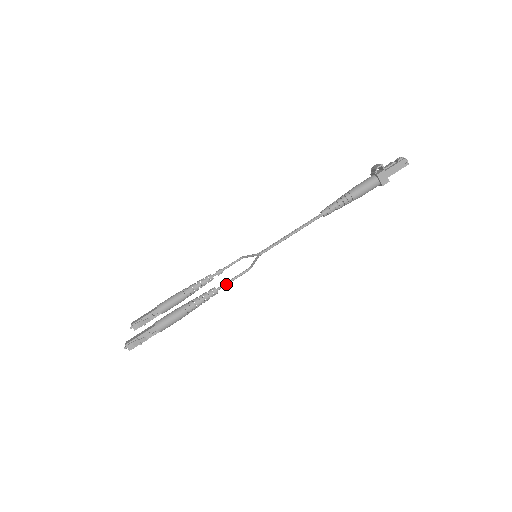
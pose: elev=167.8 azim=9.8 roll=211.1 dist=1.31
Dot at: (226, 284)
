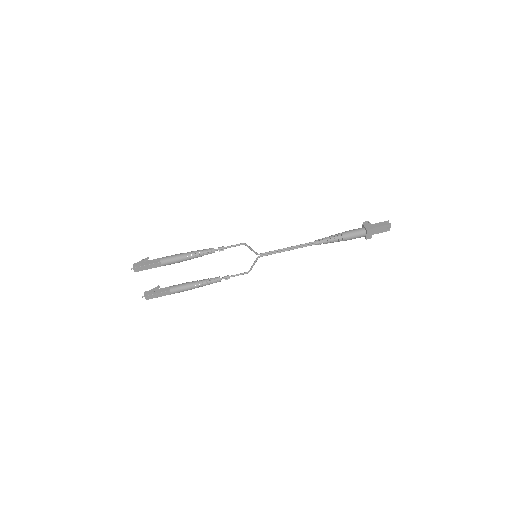
Dot at: (223, 247)
